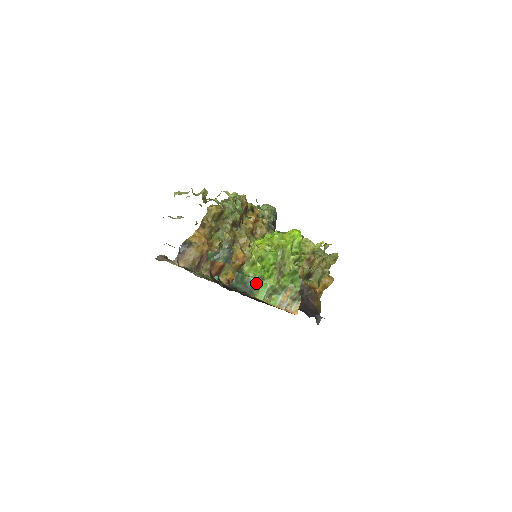
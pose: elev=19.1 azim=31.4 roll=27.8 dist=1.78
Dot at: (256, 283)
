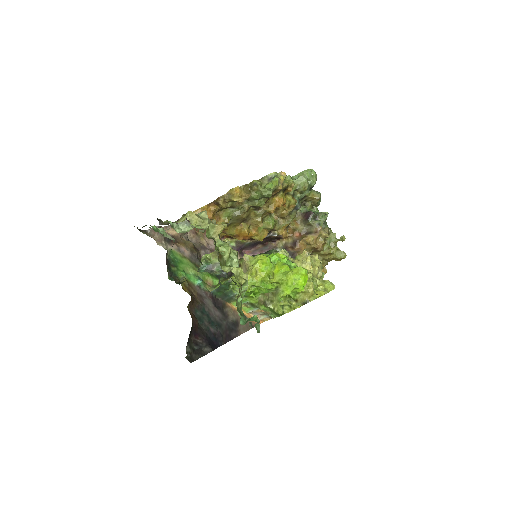
Dot at: occluded
